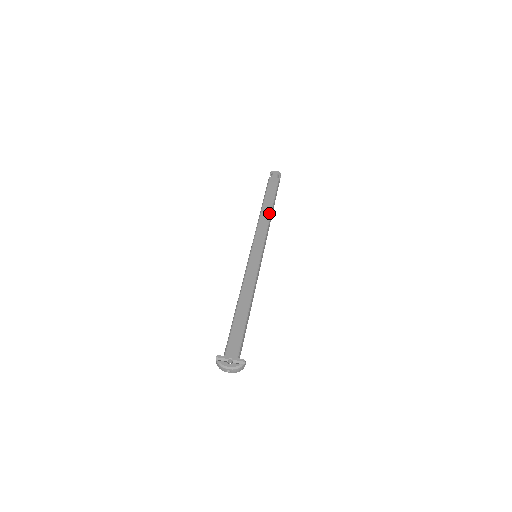
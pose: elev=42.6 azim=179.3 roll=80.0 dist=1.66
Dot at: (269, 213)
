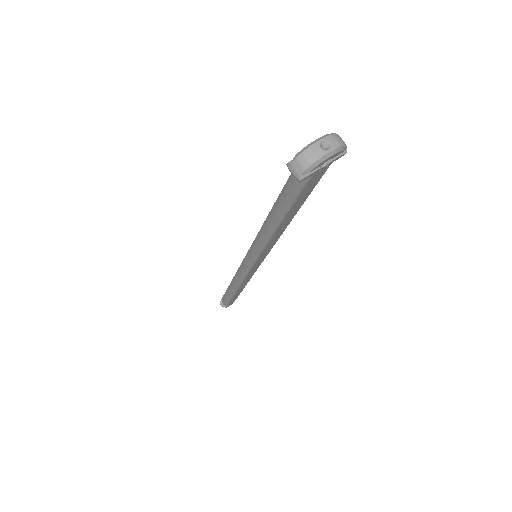
Dot at: occluded
